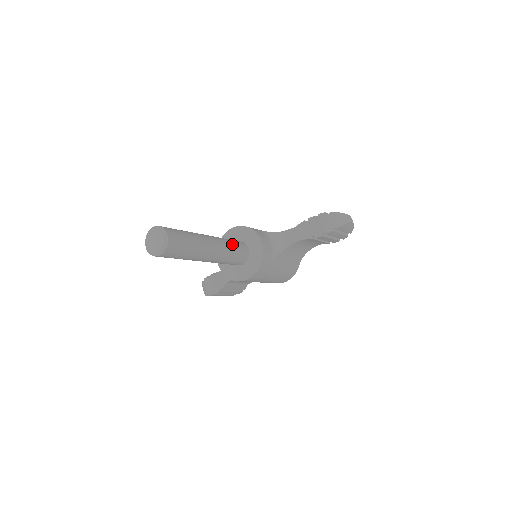
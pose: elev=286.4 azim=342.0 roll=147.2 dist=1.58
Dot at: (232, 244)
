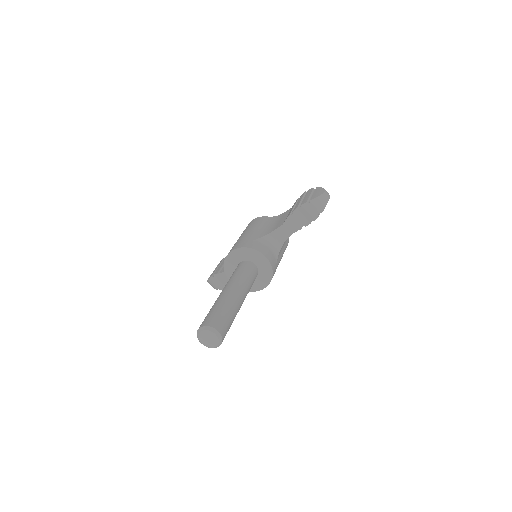
Dot at: (247, 277)
